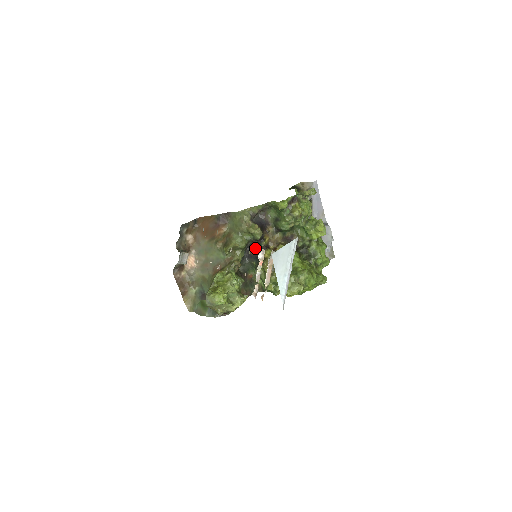
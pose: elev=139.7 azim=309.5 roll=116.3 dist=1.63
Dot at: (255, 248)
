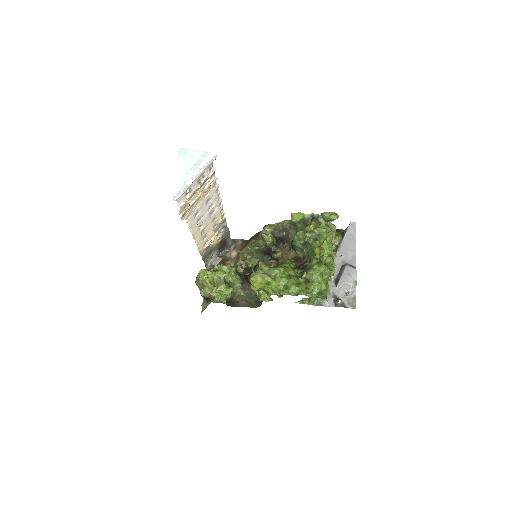
Dot at: occluded
